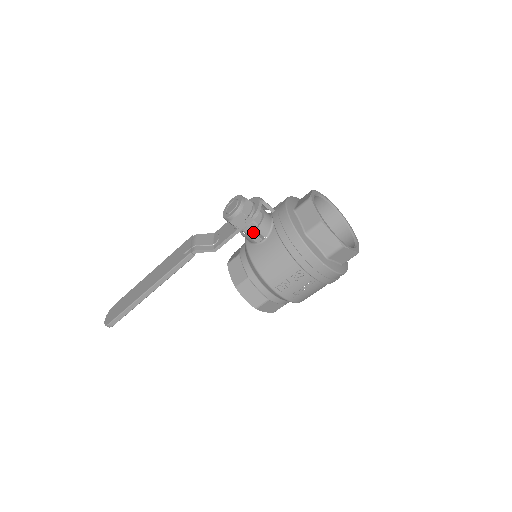
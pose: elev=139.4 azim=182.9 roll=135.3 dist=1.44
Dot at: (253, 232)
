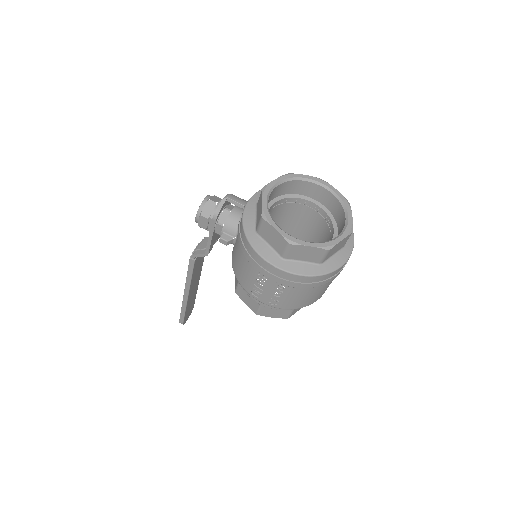
Dot at: (221, 234)
